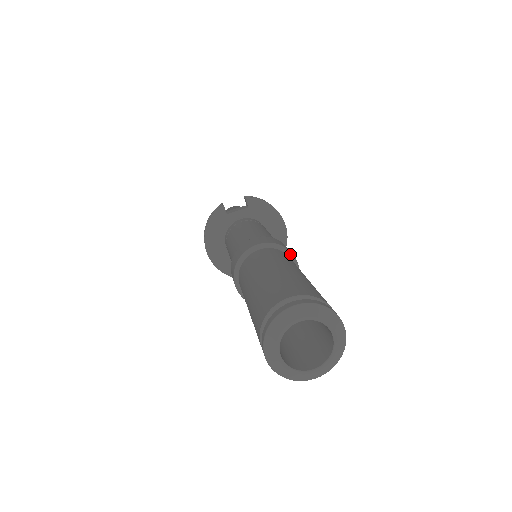
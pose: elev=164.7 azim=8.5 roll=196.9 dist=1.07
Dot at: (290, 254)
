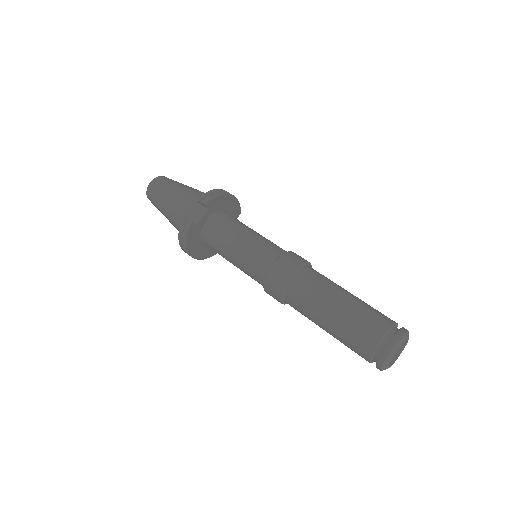
Dot at: (306, 264)
